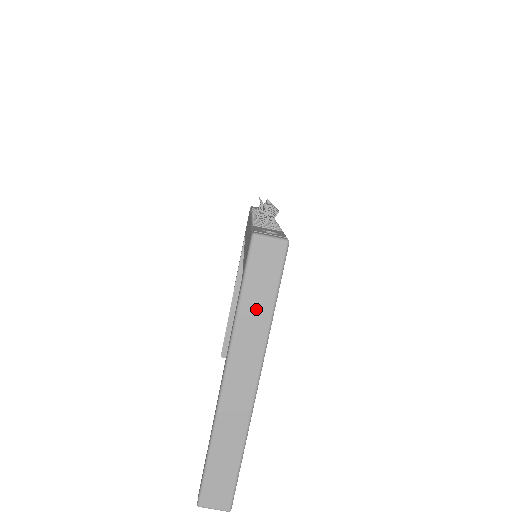
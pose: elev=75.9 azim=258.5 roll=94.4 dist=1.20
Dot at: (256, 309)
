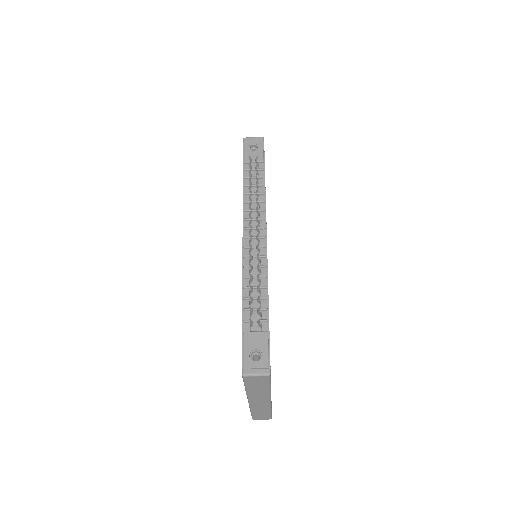
Dot at: (258, 390)
